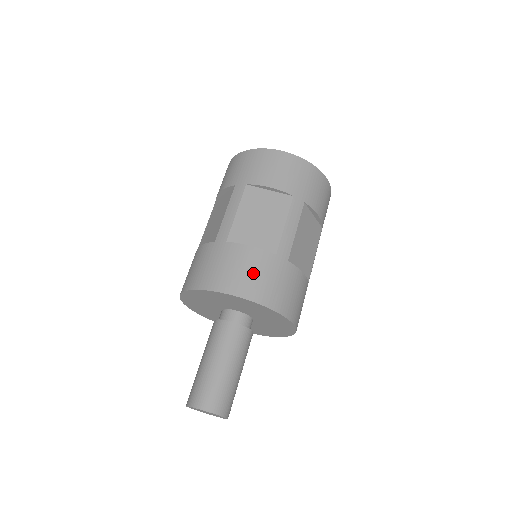
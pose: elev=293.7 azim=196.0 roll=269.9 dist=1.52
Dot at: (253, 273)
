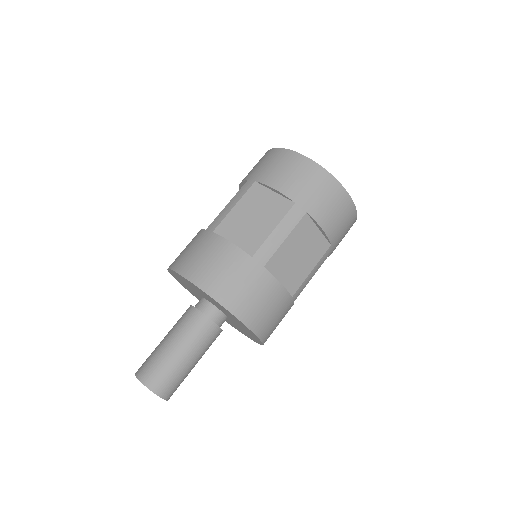
Dot at: (270, 311)
